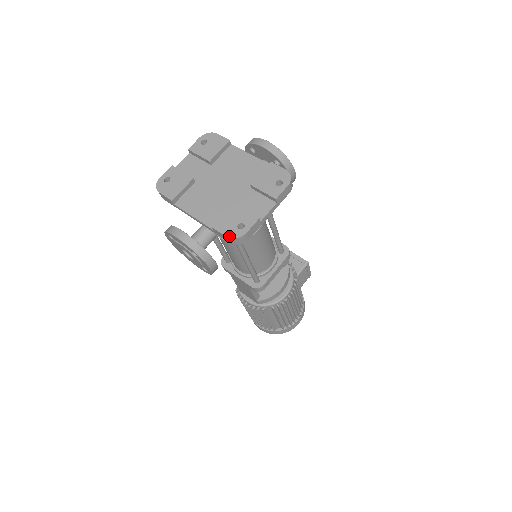
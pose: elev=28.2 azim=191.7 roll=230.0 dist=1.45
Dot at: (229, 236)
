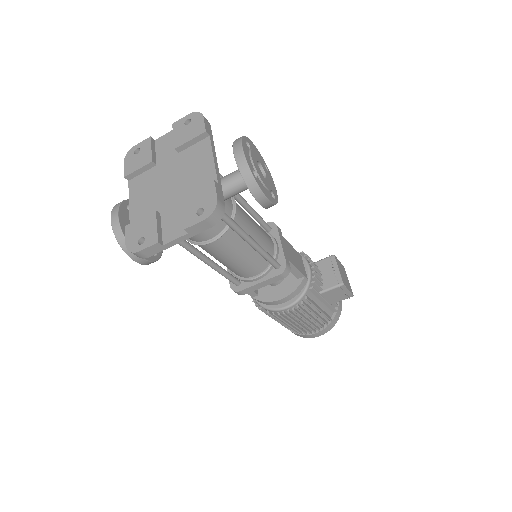
Dot at: (127, 245)
